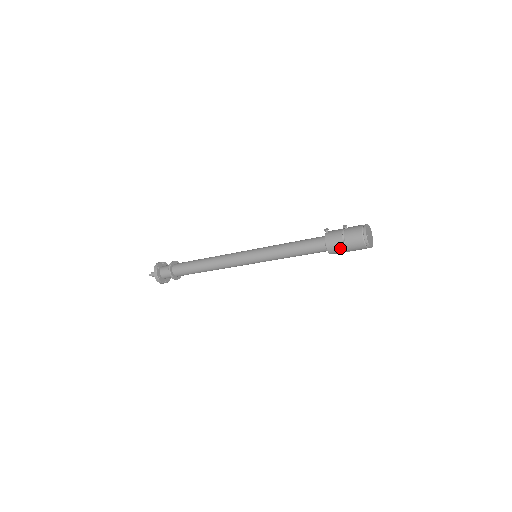
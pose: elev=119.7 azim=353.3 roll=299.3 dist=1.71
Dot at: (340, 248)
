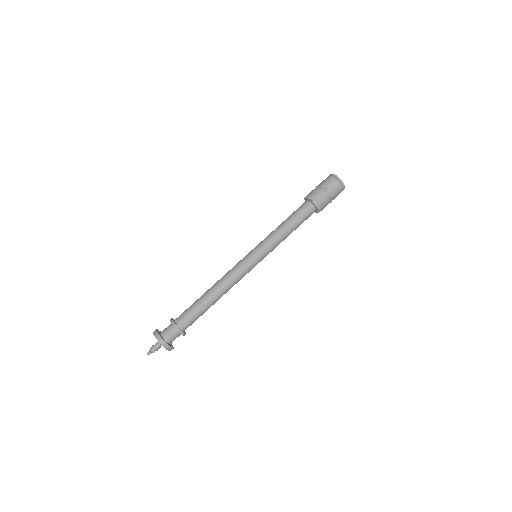
Dot at: occluded
